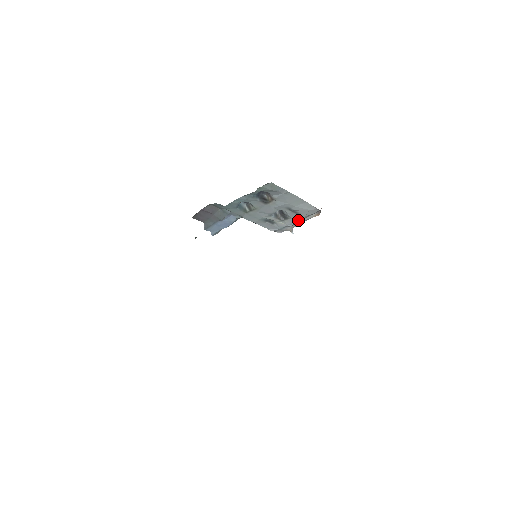
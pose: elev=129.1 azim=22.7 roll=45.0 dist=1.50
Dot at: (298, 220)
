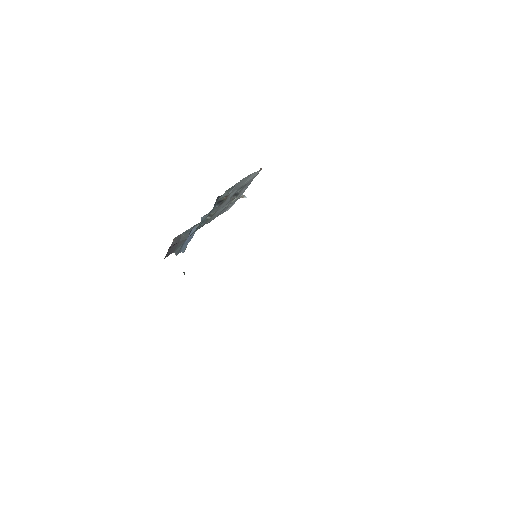
Dot at: (247, 187)
